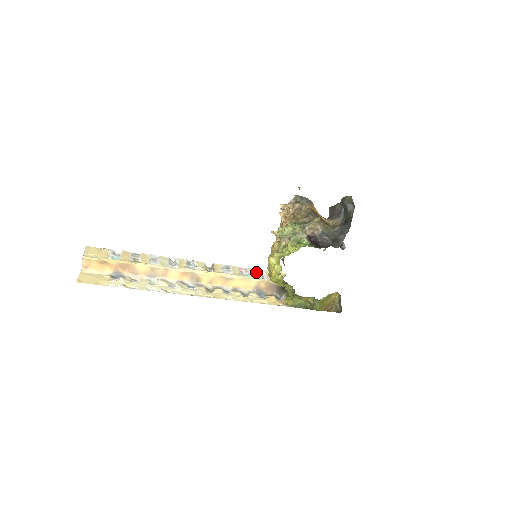
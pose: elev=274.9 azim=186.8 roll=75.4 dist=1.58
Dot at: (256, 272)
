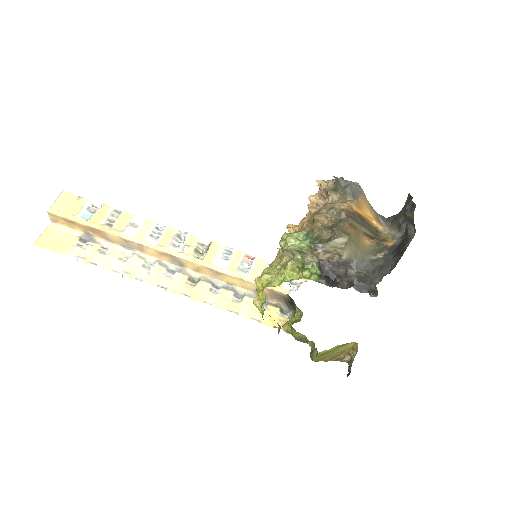
Dot at: (266, 267)
